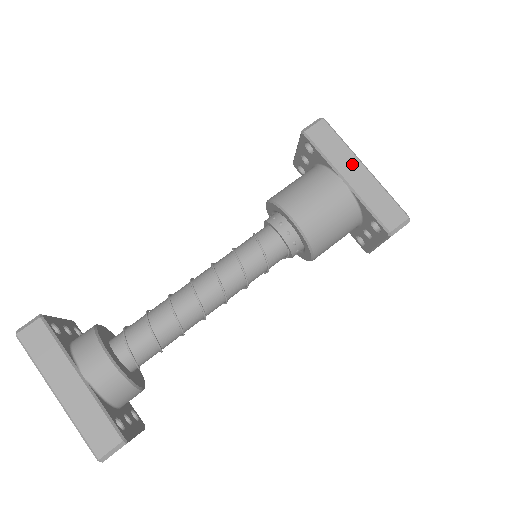
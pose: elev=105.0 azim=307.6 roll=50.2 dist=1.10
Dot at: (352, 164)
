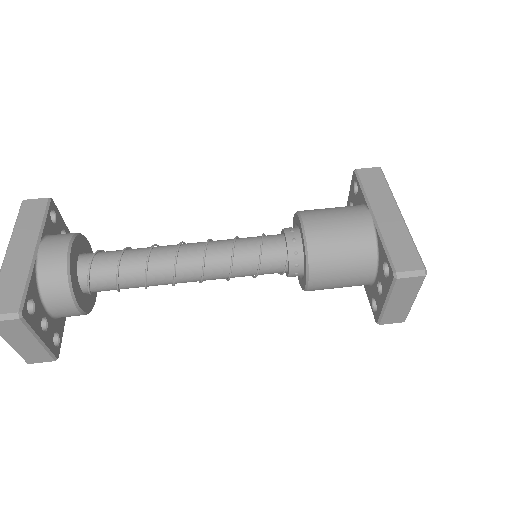
Dot at: (388, 206)
